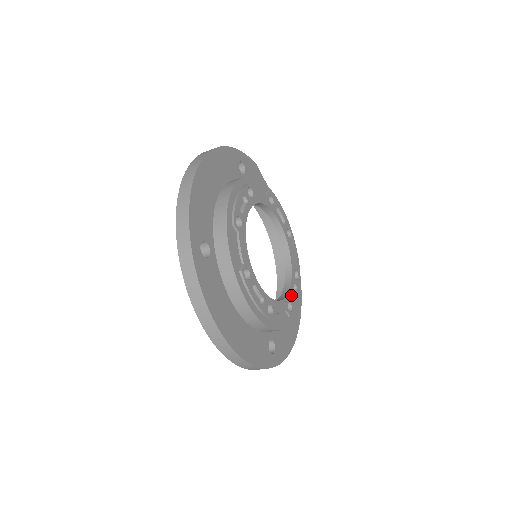
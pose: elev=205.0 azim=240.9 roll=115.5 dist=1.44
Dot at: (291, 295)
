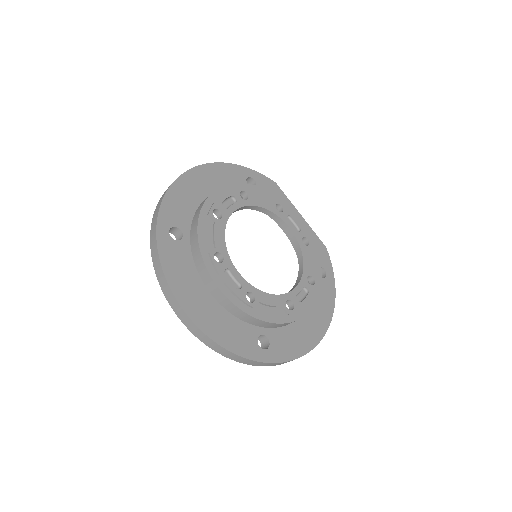
Dot at: (295, 295)
